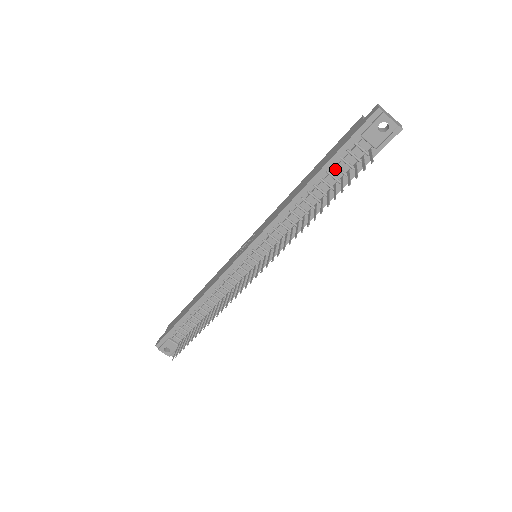
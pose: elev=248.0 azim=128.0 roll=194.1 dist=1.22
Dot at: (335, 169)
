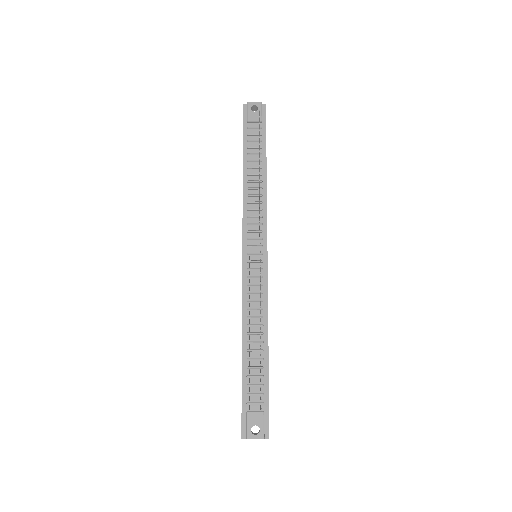
Dot at: (251, 150)
